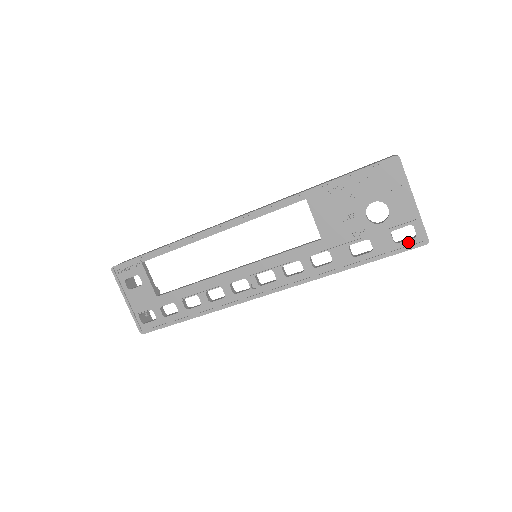
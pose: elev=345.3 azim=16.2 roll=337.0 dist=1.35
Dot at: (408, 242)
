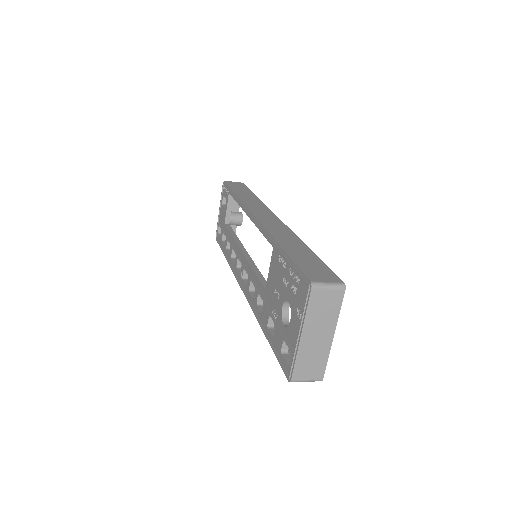
Dot at: (285, 363)
